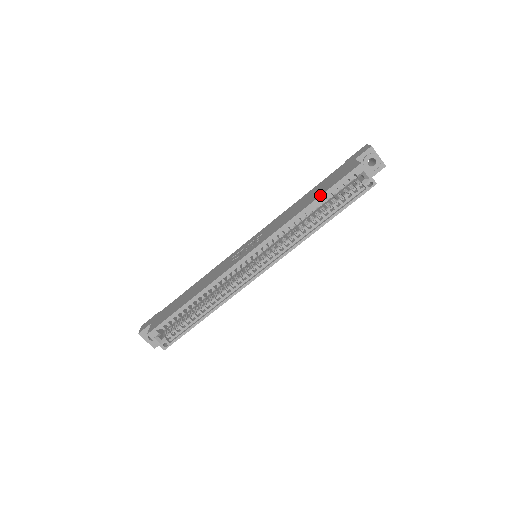
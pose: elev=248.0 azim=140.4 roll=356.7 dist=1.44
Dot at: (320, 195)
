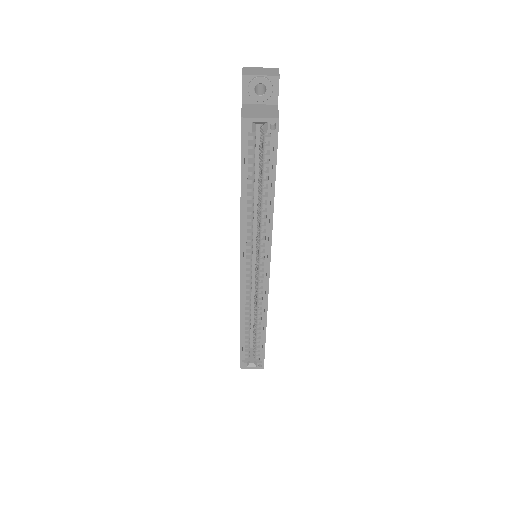
Dot at: occluded
